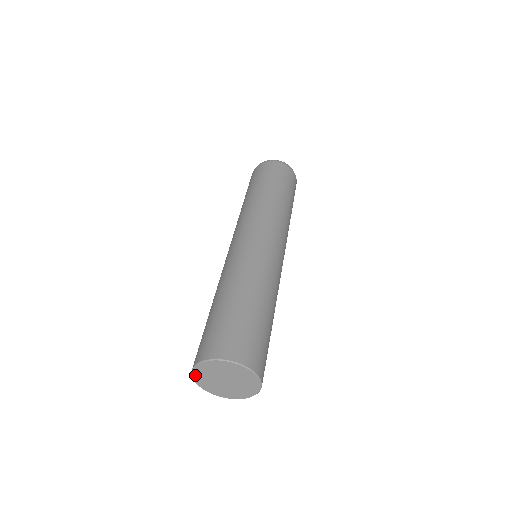
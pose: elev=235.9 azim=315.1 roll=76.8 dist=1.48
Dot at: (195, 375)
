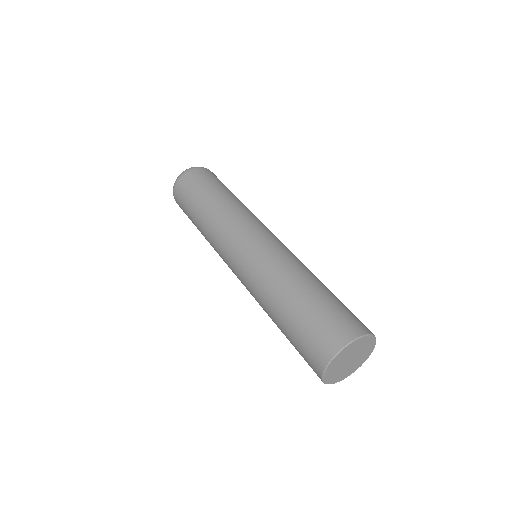
Dot at: (326, 373)
